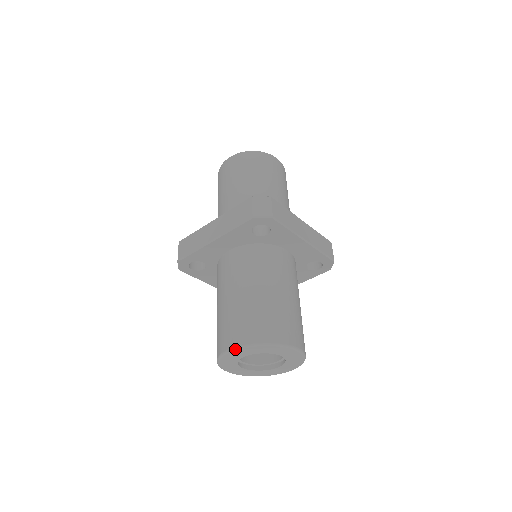
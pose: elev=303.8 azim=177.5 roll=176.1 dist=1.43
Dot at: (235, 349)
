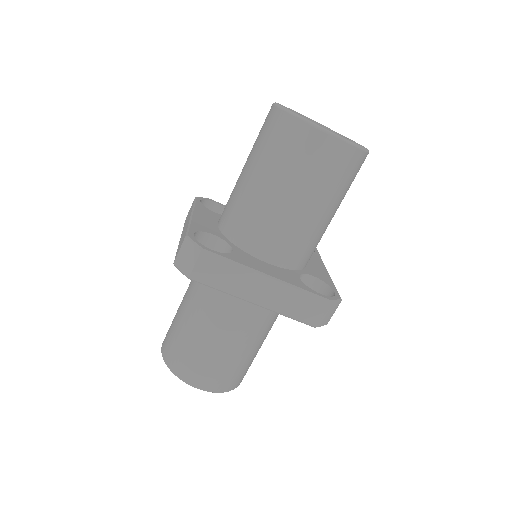
Dot at: occluded
